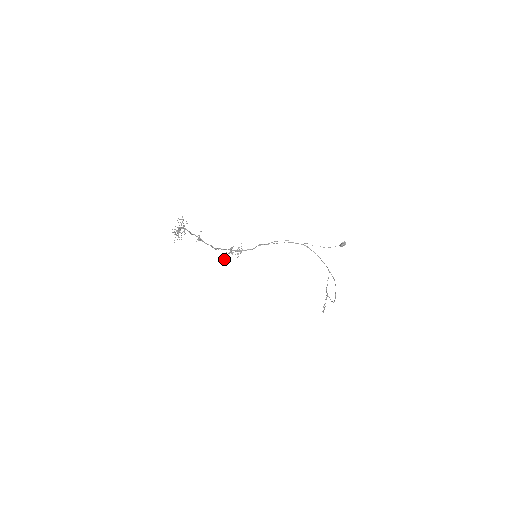
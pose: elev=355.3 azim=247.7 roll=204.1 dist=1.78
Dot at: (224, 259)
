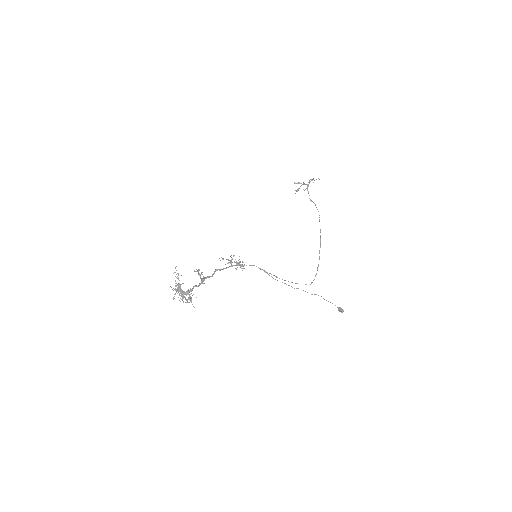
Dot at: occluded
